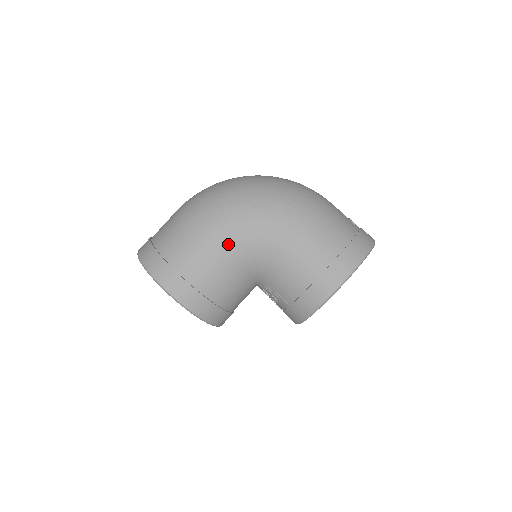
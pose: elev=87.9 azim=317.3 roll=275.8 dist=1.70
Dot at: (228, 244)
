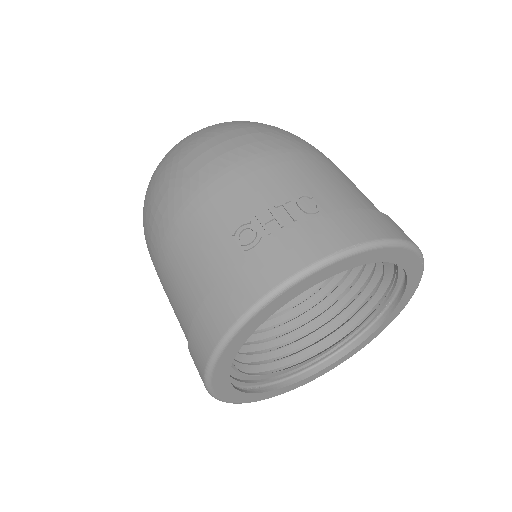
Dot at: occluded
